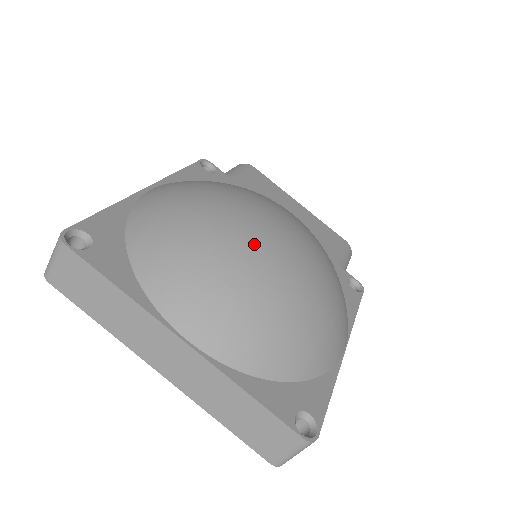
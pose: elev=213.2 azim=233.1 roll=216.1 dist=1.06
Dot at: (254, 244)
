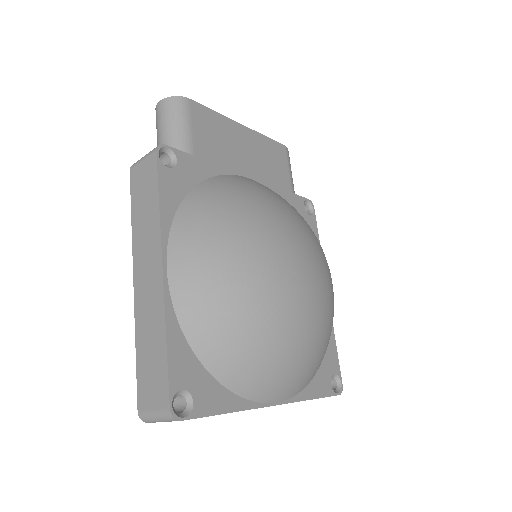
Dot at: (301, 311)
